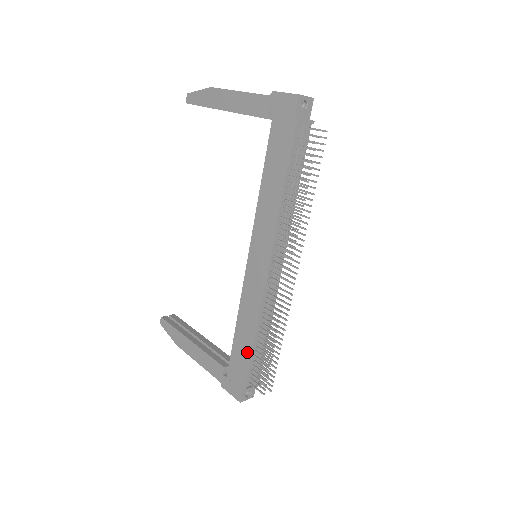
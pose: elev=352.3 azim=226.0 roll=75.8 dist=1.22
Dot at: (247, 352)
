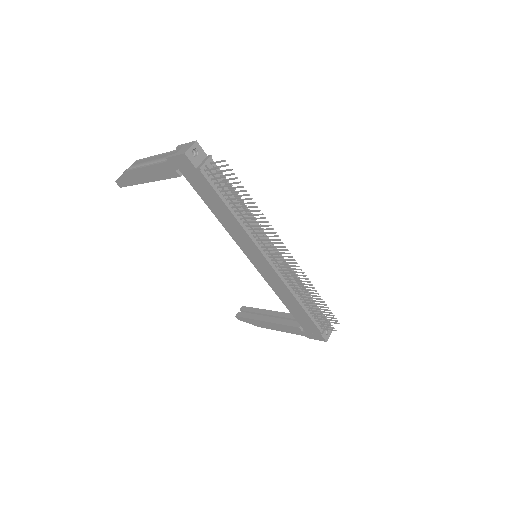
Dot at: (303, 314)
